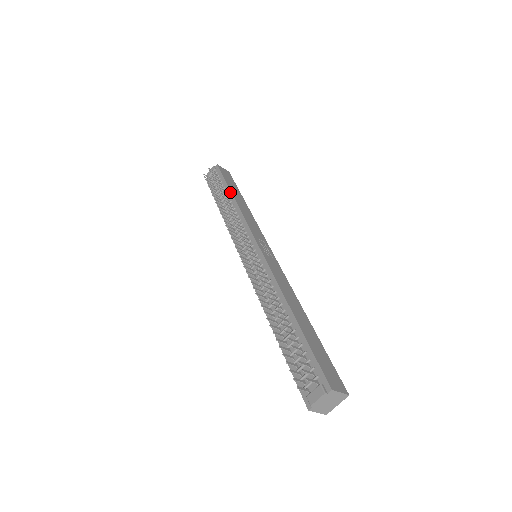
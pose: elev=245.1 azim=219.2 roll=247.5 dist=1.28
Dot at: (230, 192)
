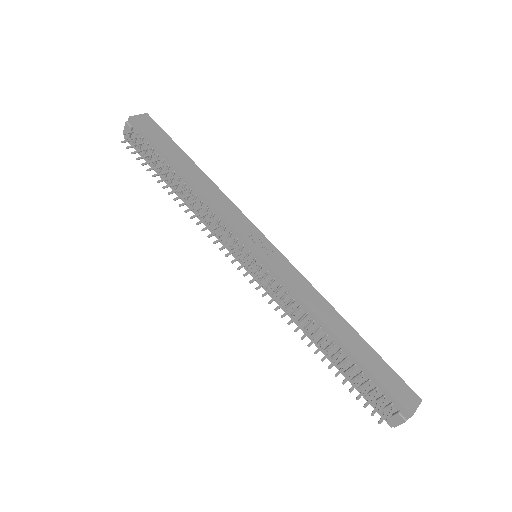
Dot at: (176, 169)
